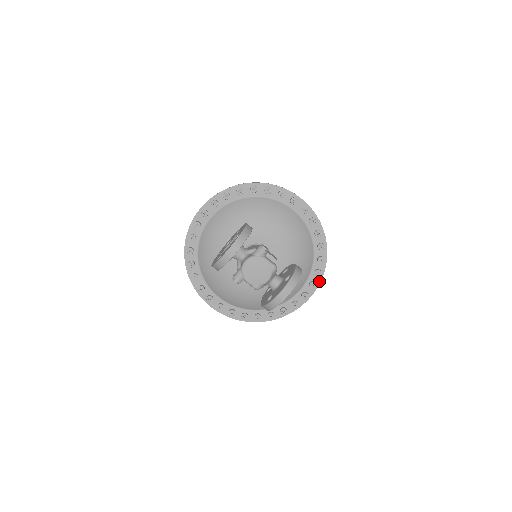
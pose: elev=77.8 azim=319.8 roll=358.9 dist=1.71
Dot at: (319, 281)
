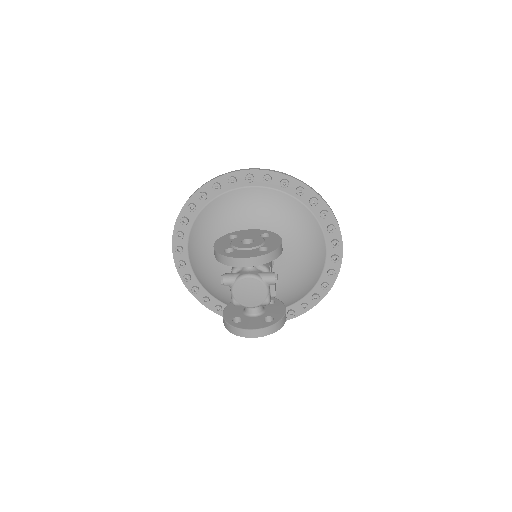
Dot at: occluded
